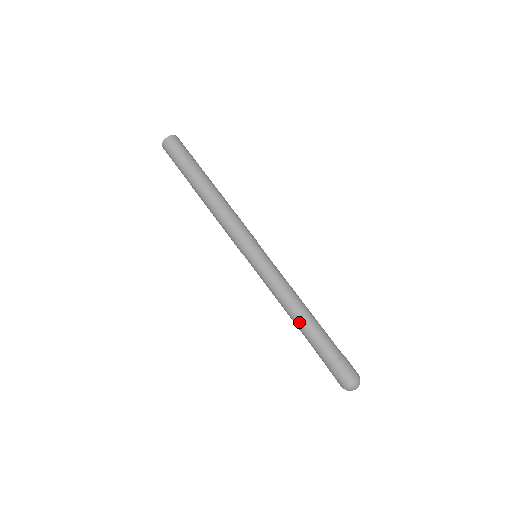
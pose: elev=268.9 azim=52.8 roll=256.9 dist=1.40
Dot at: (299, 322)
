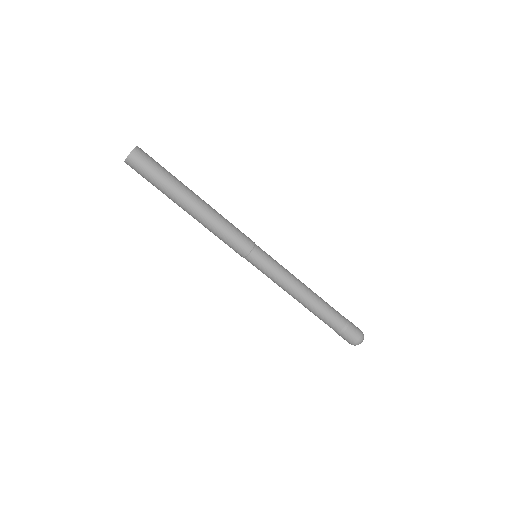
Dot at: (314, 300)
